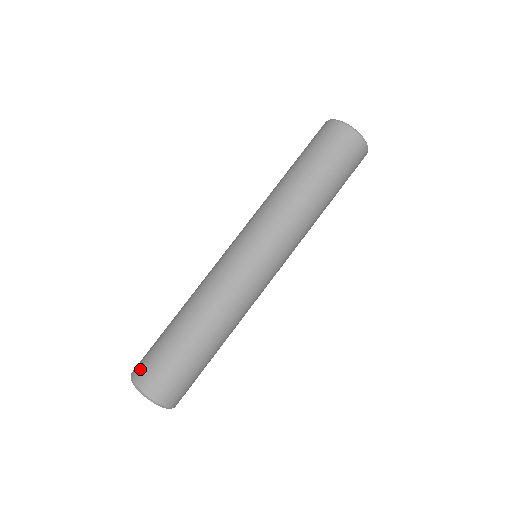
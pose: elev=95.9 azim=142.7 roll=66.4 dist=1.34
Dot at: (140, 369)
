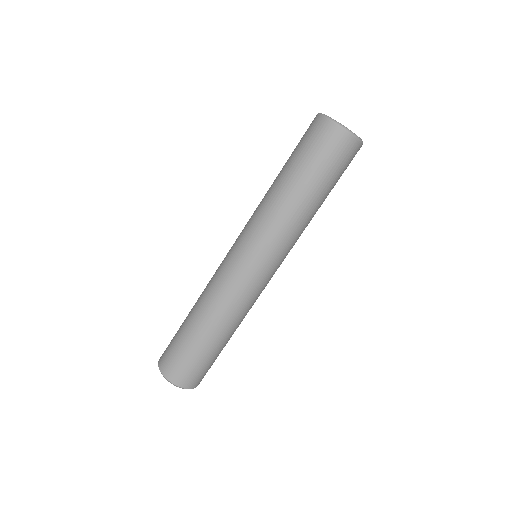
Dot at: occluded
